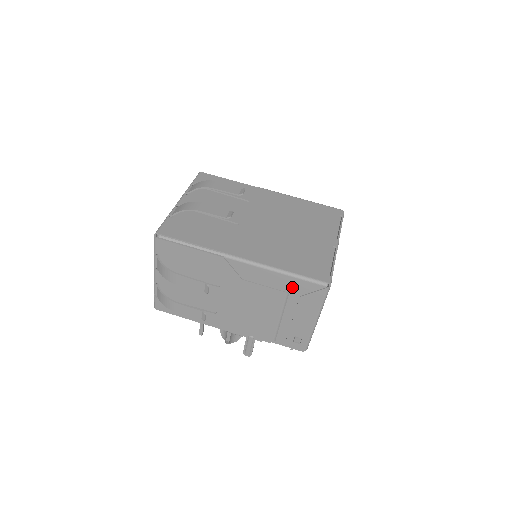
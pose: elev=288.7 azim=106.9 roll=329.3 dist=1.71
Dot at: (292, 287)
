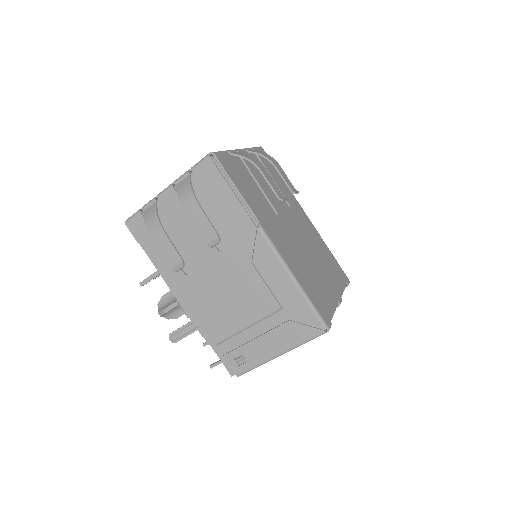
Dot at: (292, 306)
